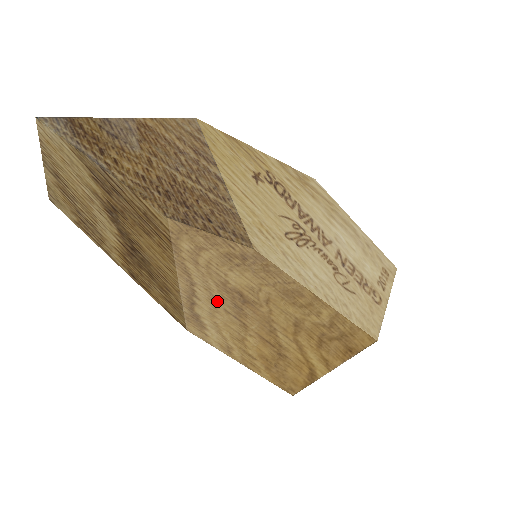
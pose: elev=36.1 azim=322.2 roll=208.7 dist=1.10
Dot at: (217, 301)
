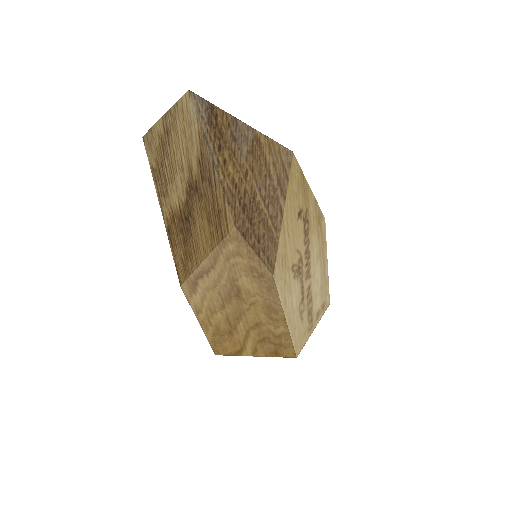
Dot at: (219, 285)
